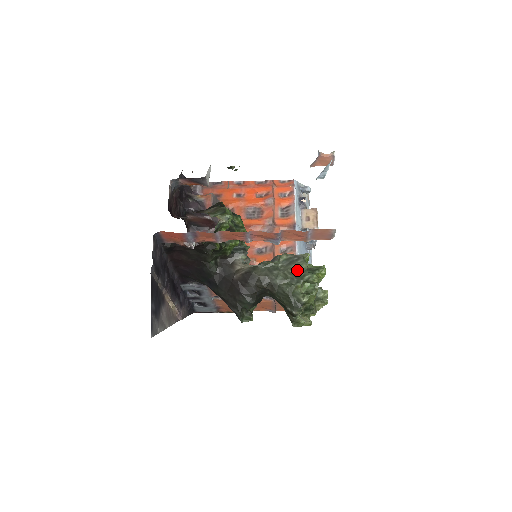
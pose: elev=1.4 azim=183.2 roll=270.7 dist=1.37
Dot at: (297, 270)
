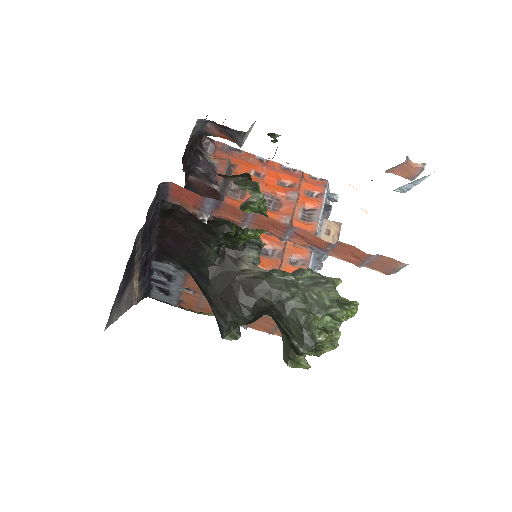
Dot at: (322, 296)
